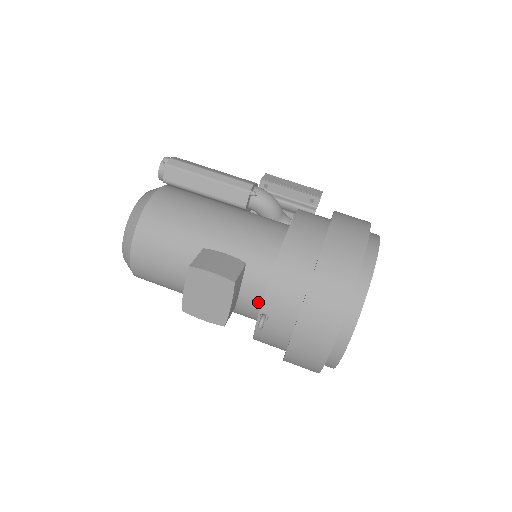
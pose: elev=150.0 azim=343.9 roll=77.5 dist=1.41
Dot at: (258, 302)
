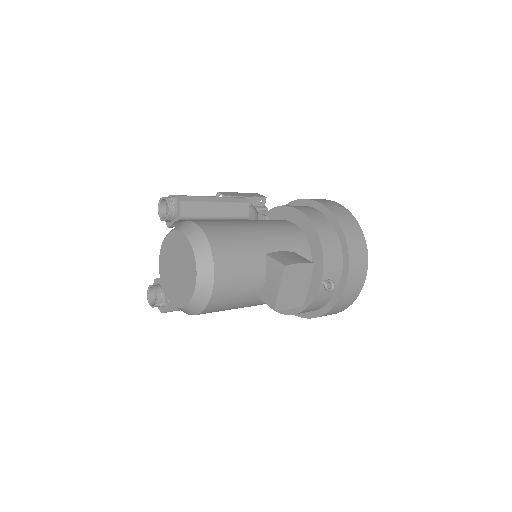
Dot at: occluded
